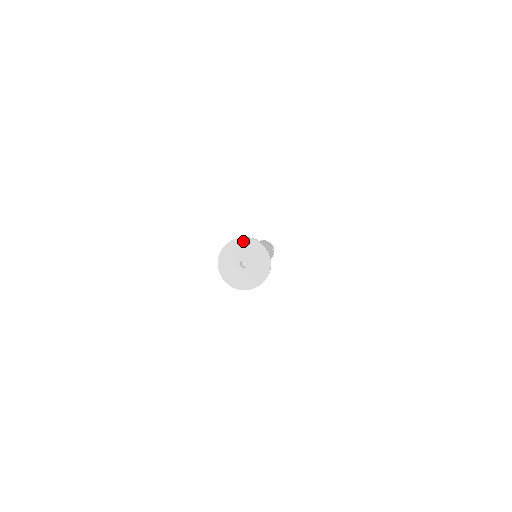
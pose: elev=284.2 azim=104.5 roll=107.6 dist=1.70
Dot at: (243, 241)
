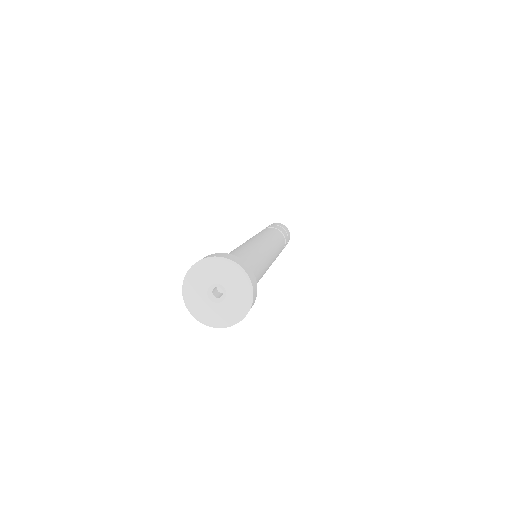
Dot at: (218, 262)
